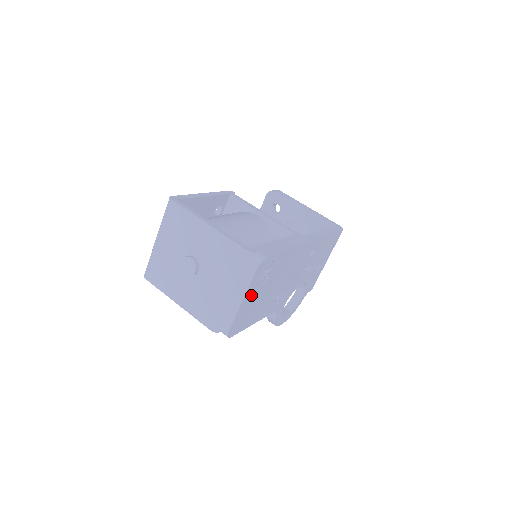
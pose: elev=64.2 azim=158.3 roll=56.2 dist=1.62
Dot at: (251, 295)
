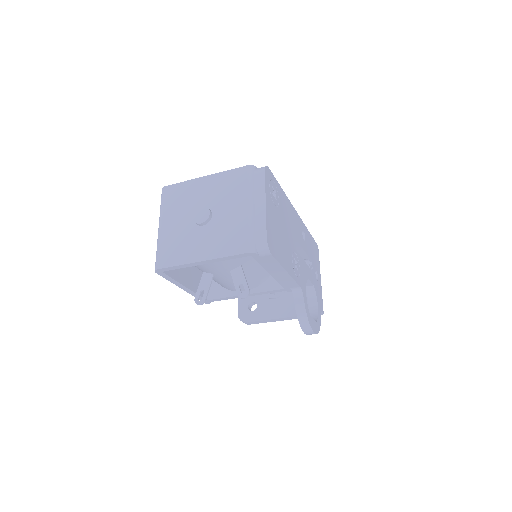
Dot at: (270, 207)
